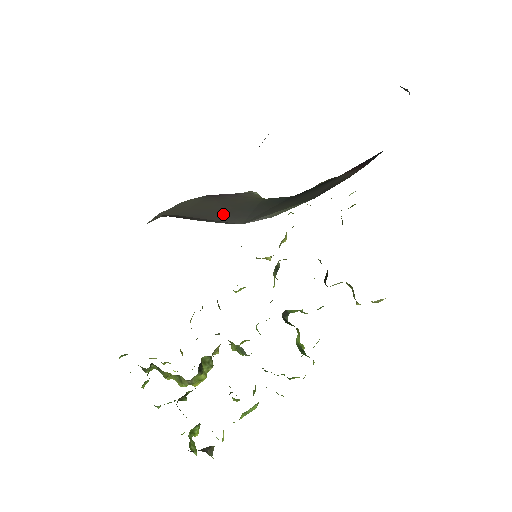
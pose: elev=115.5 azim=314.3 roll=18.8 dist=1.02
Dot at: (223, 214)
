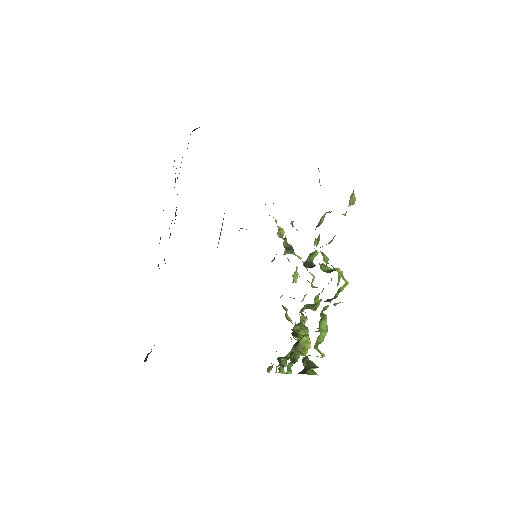
Dot at: occluded
